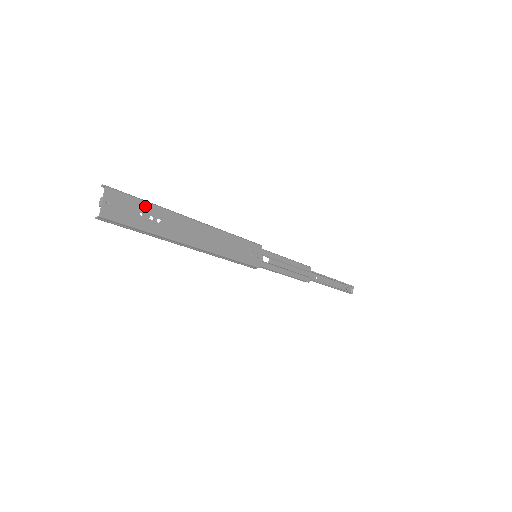
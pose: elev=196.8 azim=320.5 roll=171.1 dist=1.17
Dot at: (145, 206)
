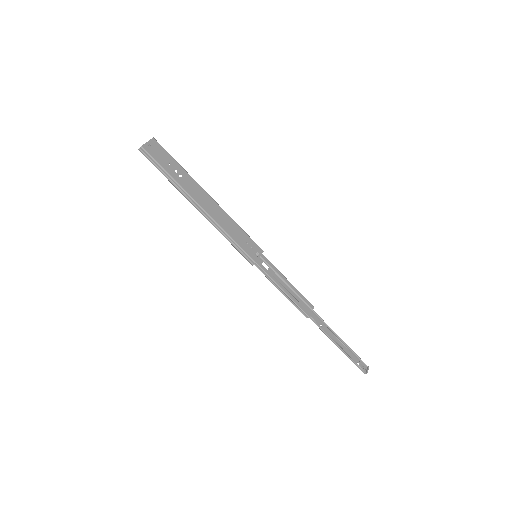
Dot at: (175, 163)
